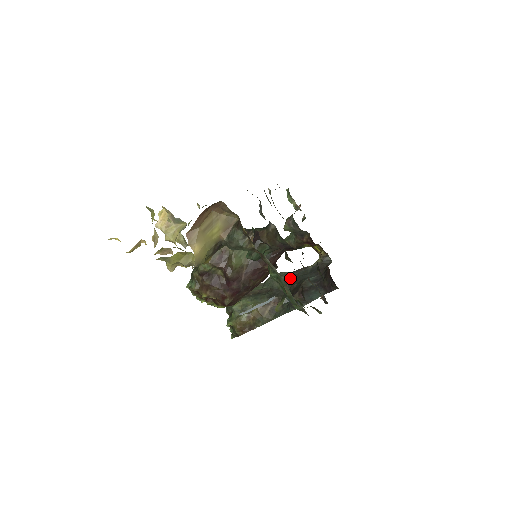
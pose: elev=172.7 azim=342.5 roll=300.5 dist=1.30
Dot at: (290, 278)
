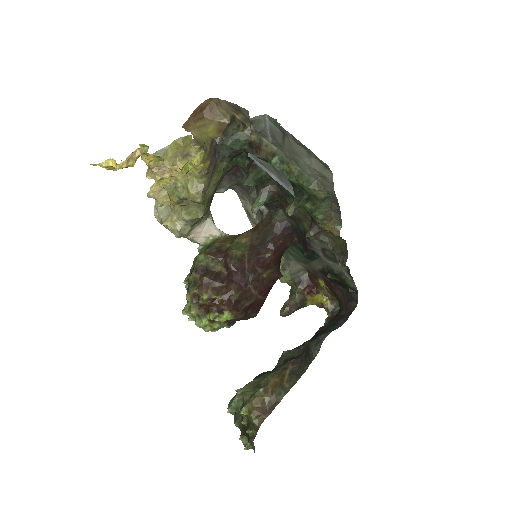
Dot at: occluded
